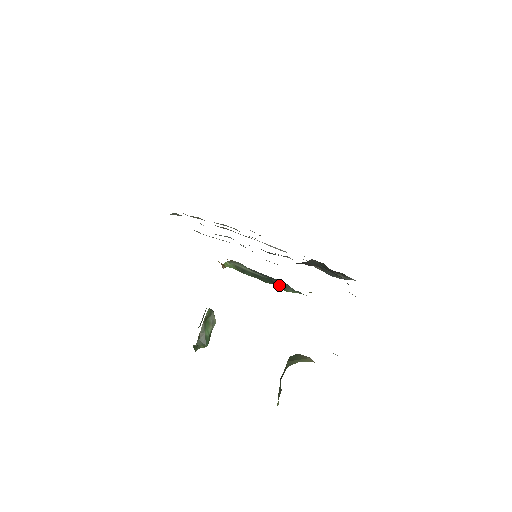
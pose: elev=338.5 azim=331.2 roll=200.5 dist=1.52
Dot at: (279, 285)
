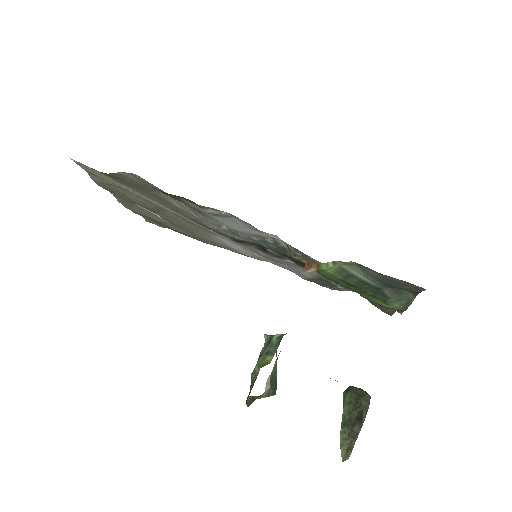
Dot at: (392, 297)
